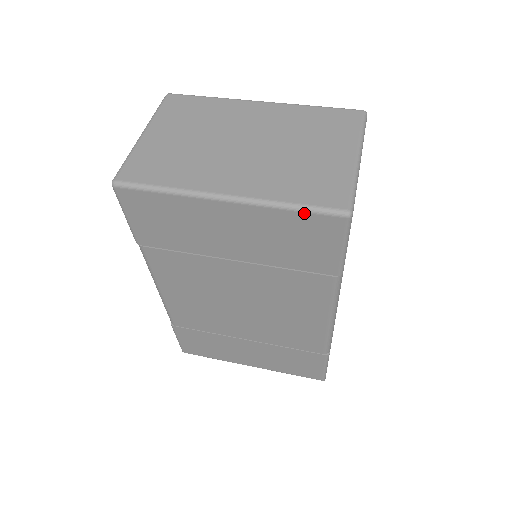
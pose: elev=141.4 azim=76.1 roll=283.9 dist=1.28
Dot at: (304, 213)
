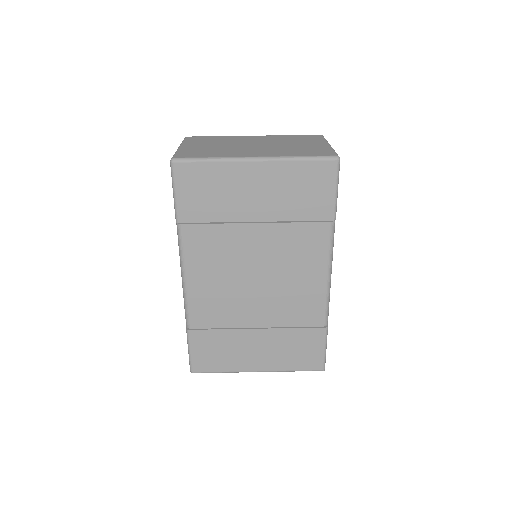
Dot at: (310, 161)
